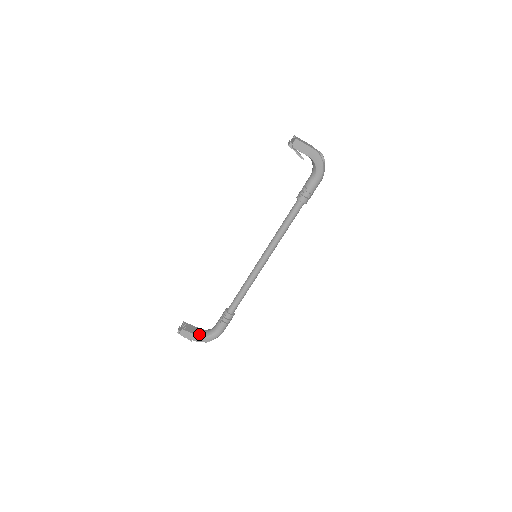
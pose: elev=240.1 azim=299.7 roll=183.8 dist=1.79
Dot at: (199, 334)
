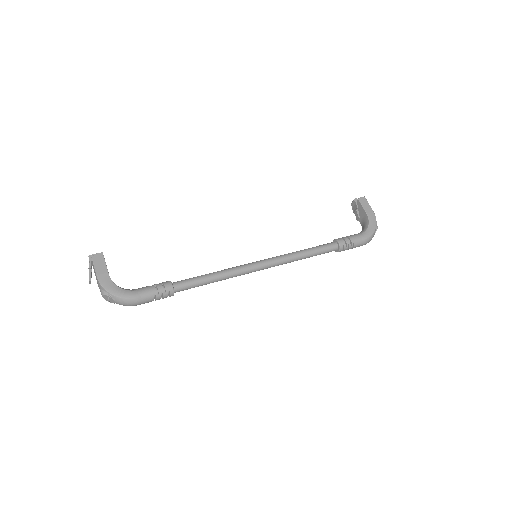
Dot at: occluded
